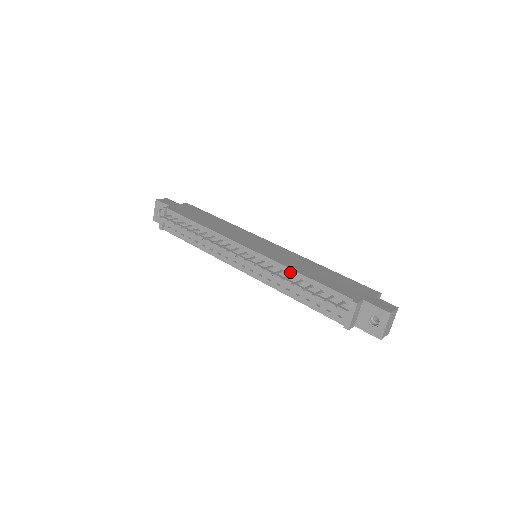
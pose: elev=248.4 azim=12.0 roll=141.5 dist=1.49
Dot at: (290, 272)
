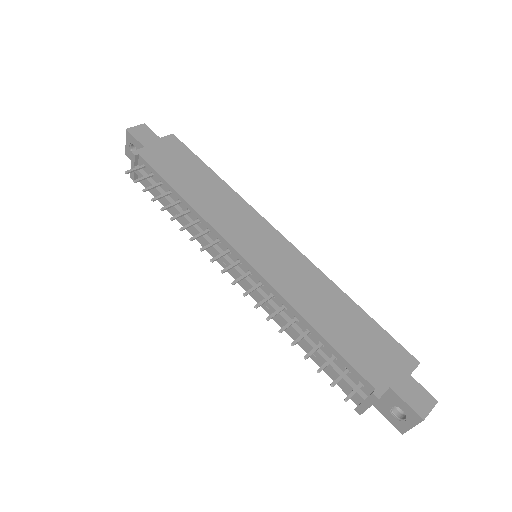
Dot at: (295, 314)
